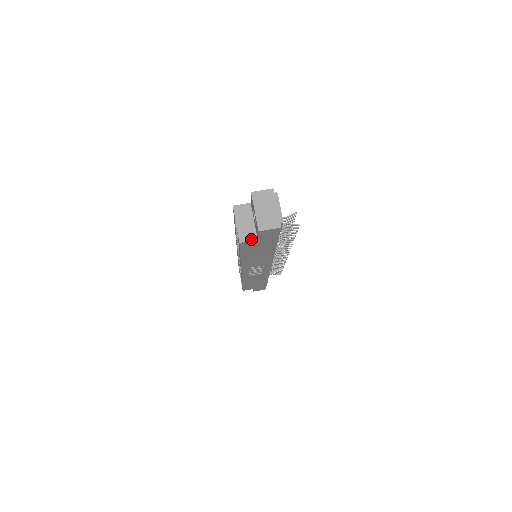
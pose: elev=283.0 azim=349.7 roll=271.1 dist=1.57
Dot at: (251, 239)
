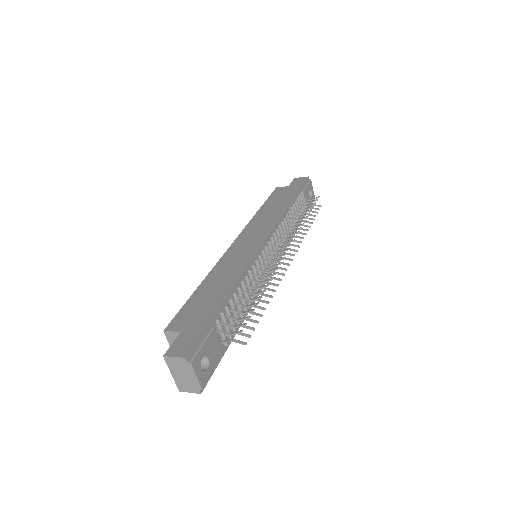
Dot at: occluded
